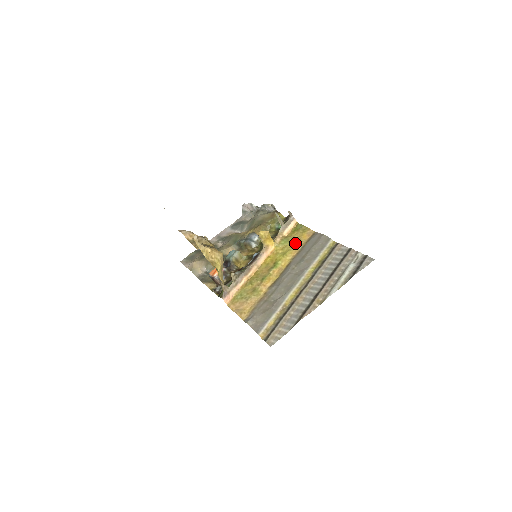
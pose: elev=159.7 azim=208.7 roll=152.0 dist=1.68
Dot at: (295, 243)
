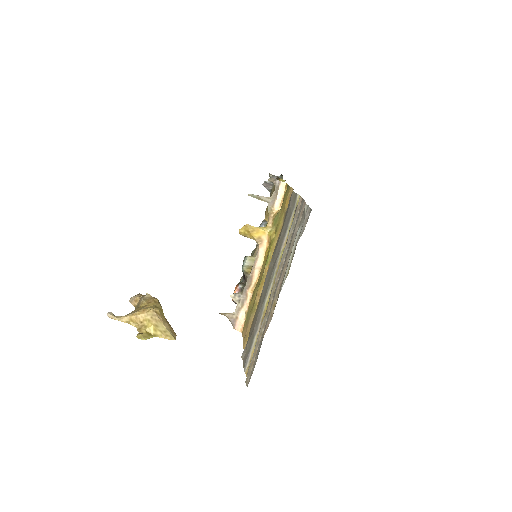
Dot at: (280, 218)
